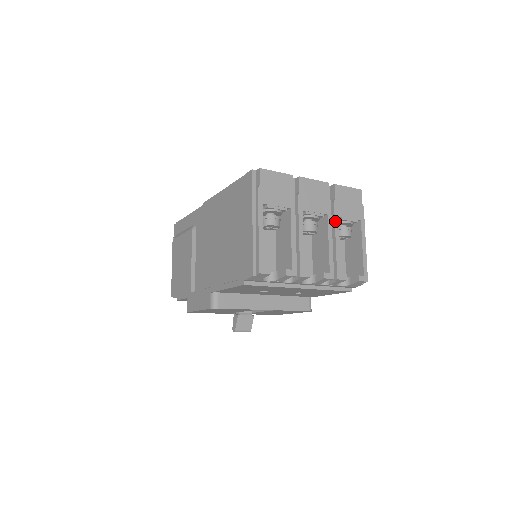
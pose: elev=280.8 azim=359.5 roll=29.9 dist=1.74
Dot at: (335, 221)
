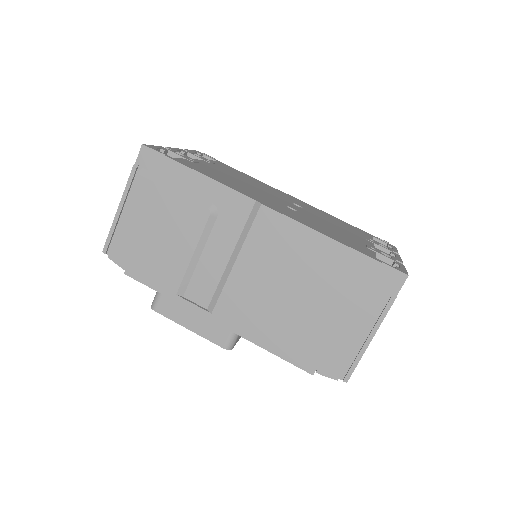
Dot at: occluded
